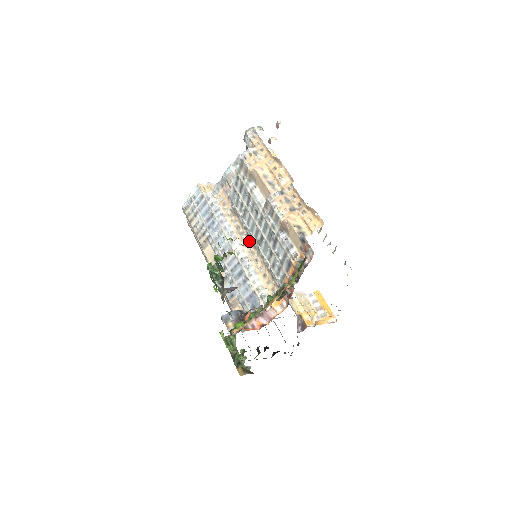
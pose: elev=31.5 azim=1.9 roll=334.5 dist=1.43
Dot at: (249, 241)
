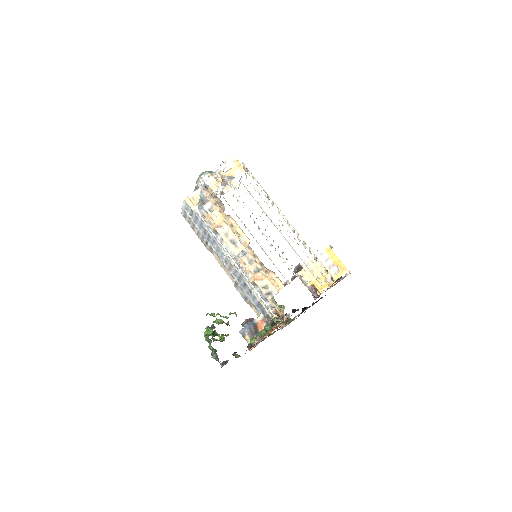
Dot at: occluded
